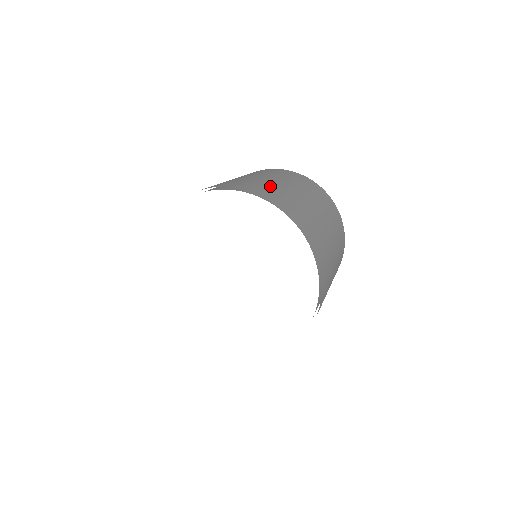
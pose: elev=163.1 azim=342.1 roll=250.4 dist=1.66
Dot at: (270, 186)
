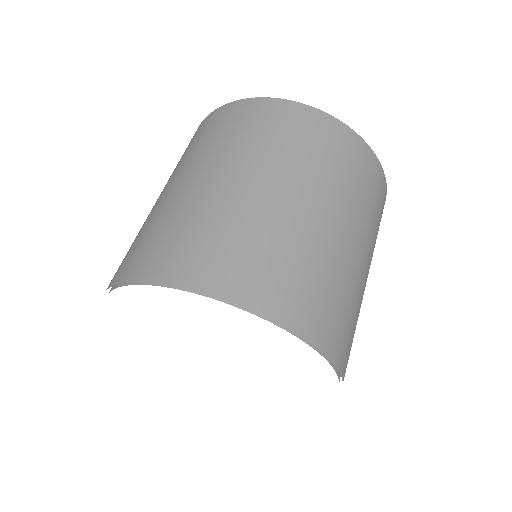
Dot at: (234, 232)
